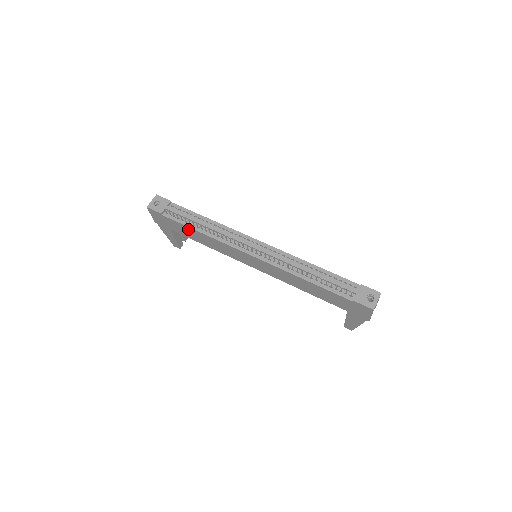
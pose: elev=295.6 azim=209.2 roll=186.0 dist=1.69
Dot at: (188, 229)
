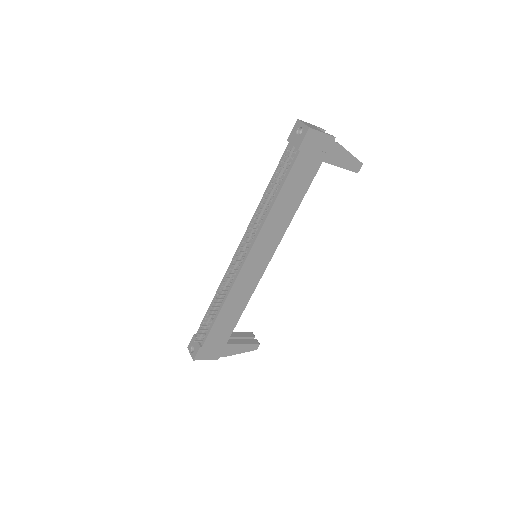
Dot at: (219, 323)
